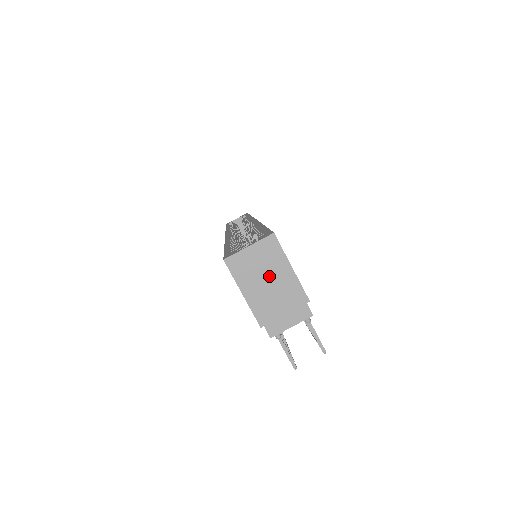
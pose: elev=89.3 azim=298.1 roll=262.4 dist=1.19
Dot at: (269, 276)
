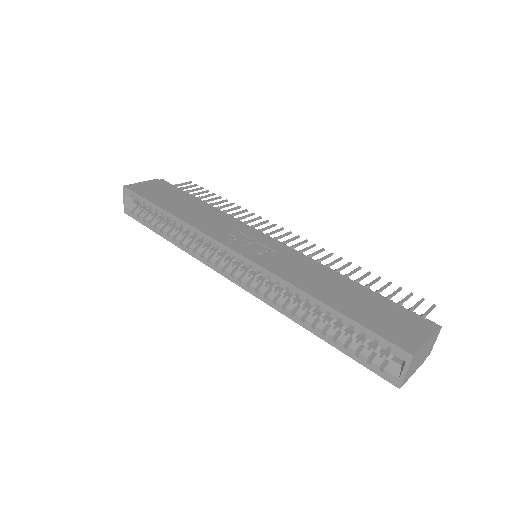
Dot at: (420, 357)
